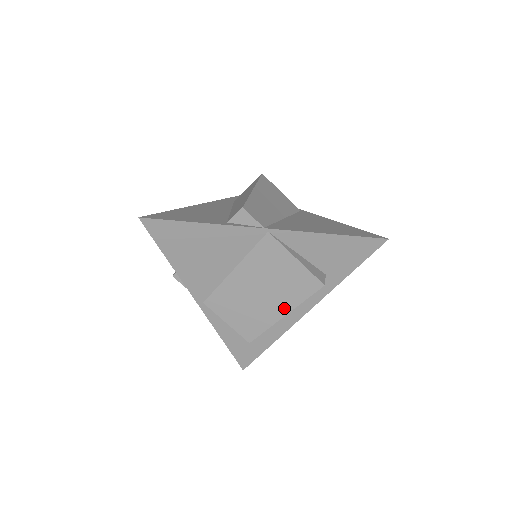
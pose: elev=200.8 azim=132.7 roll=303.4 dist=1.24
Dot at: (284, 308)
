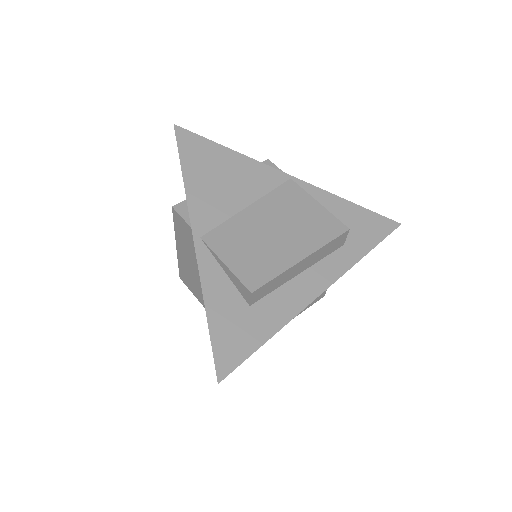
Dot at: (303, 250)
